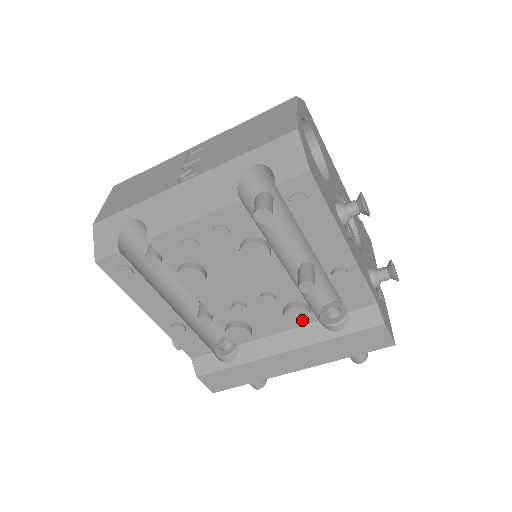
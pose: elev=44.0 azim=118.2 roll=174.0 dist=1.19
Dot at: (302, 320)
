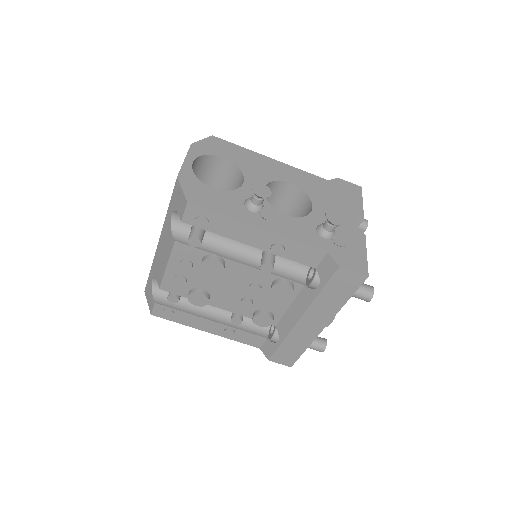
Dot at: (288, 291)
